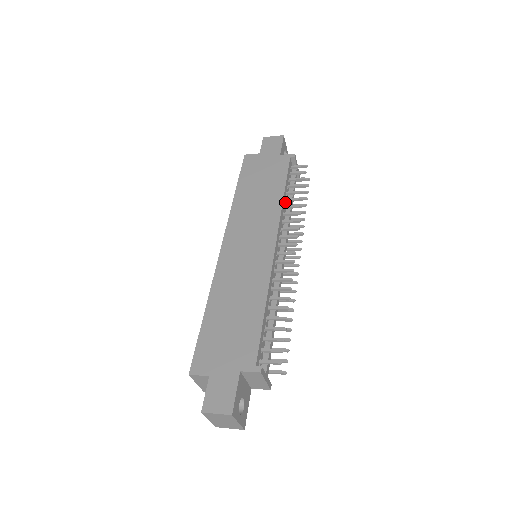
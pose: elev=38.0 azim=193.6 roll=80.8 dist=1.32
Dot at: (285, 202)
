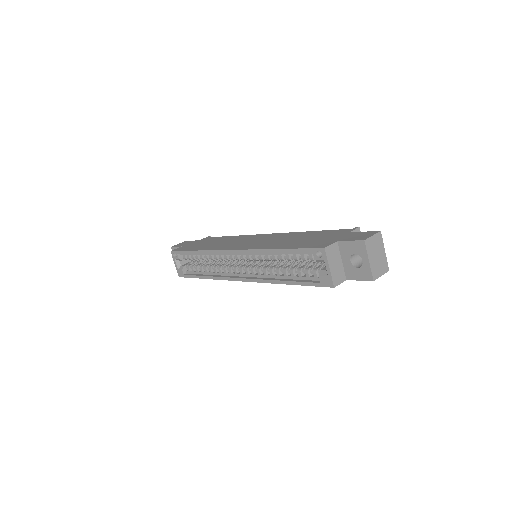
Dot at: occluded
